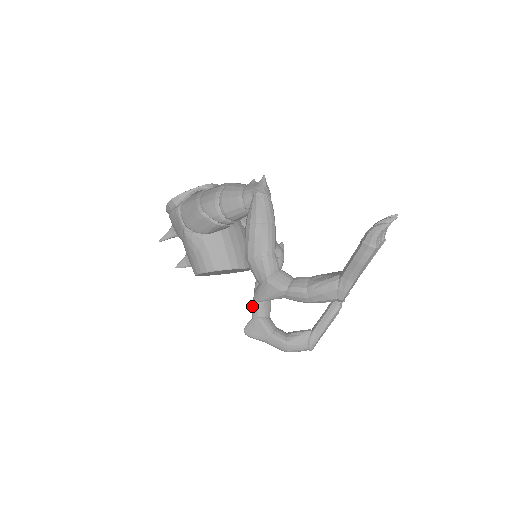
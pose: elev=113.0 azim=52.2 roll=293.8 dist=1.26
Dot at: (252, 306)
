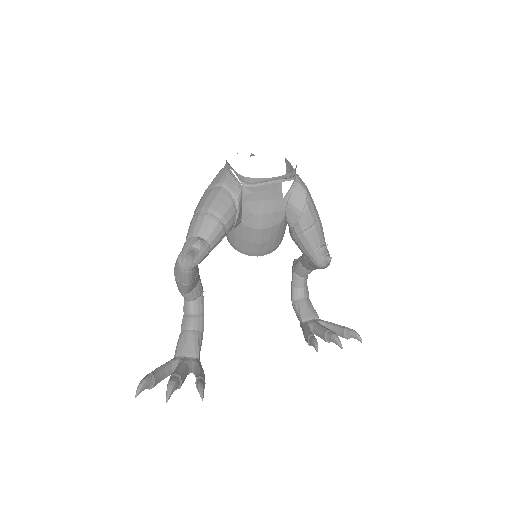
Dot at: (299, 257)
